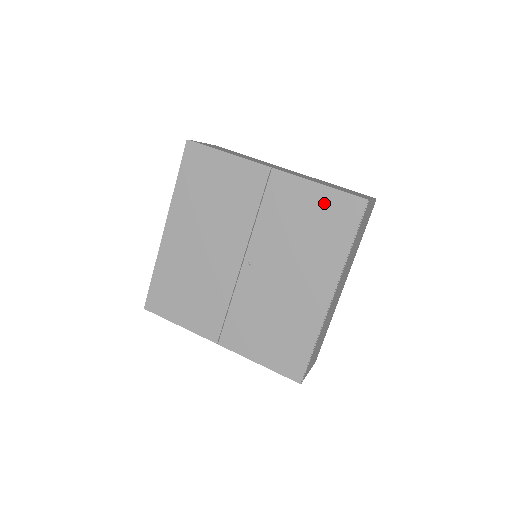
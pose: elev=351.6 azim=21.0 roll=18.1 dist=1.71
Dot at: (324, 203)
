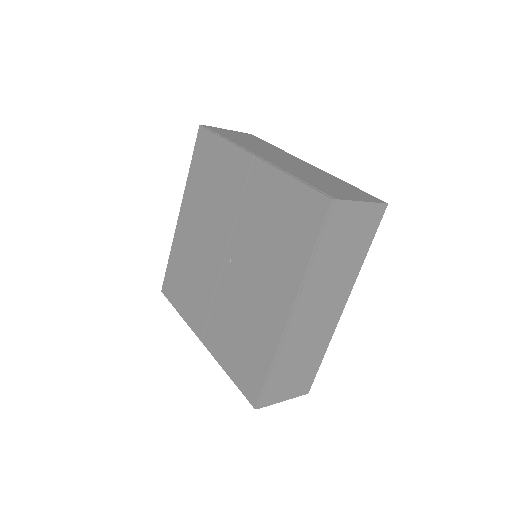
Dot at: (292, 199)
